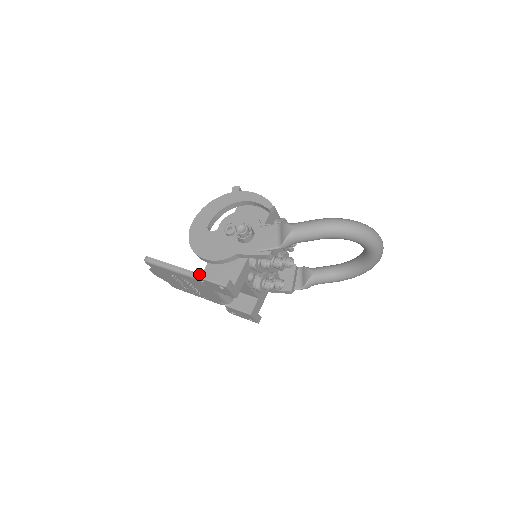
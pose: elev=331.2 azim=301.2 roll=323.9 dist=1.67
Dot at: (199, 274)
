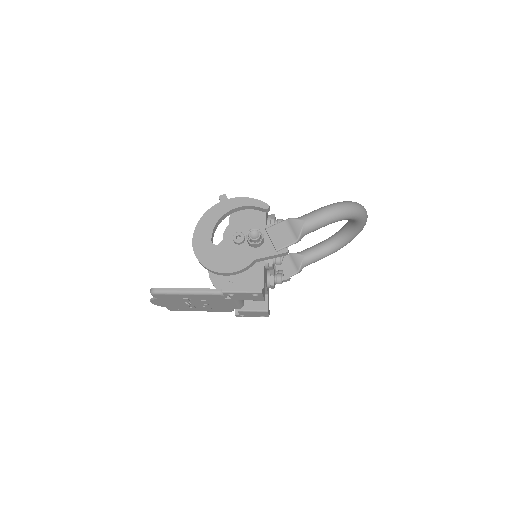
Dot at: (229, 289)
